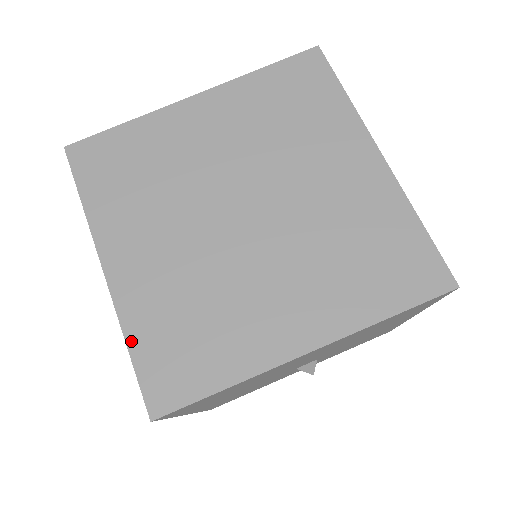
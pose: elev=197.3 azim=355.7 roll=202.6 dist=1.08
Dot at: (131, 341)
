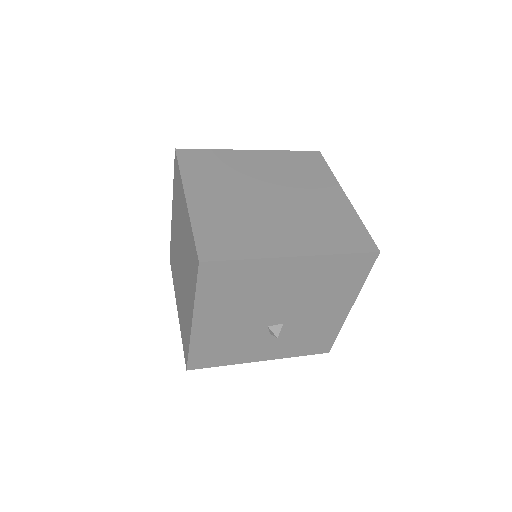
Dot at: (195, 228)
